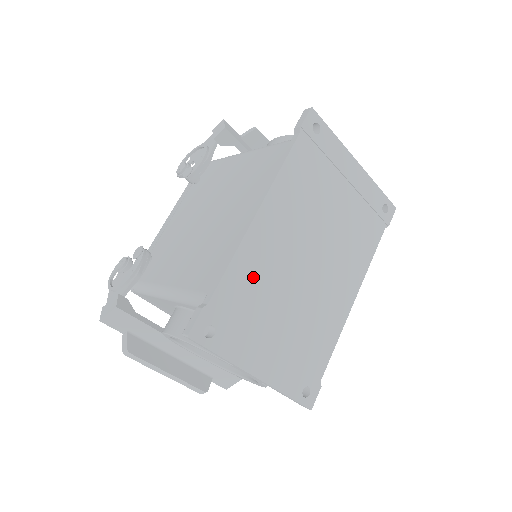
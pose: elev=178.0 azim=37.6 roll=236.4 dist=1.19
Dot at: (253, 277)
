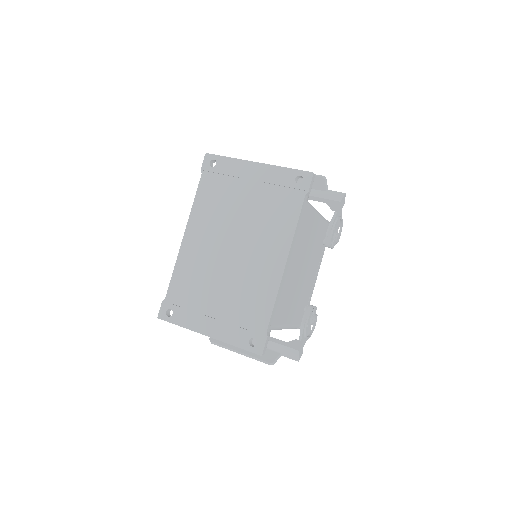
Dot at: (190, 274)
